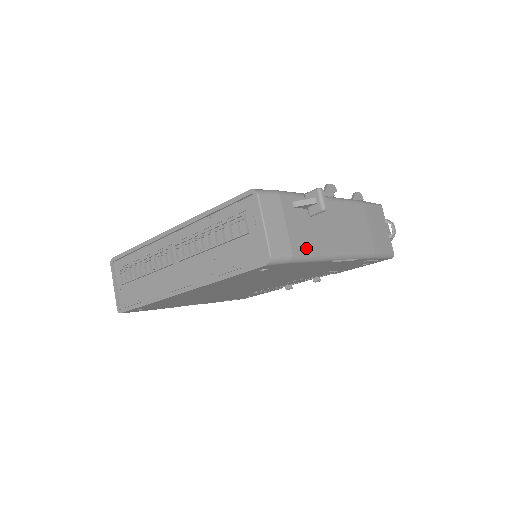
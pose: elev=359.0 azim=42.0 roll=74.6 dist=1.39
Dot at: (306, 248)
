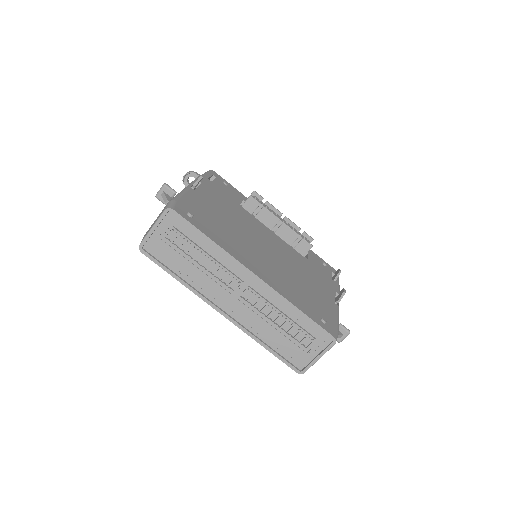
Dot at: occluded
